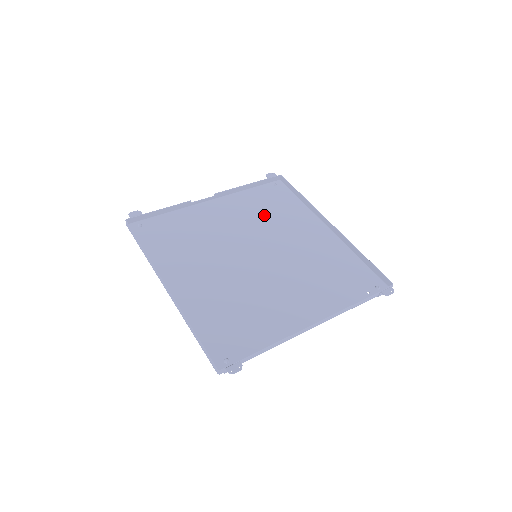
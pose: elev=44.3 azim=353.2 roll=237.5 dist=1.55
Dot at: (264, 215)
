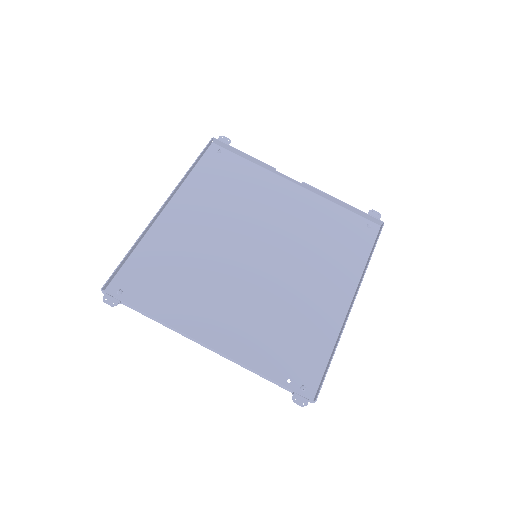
Dot at: (316, 236)
